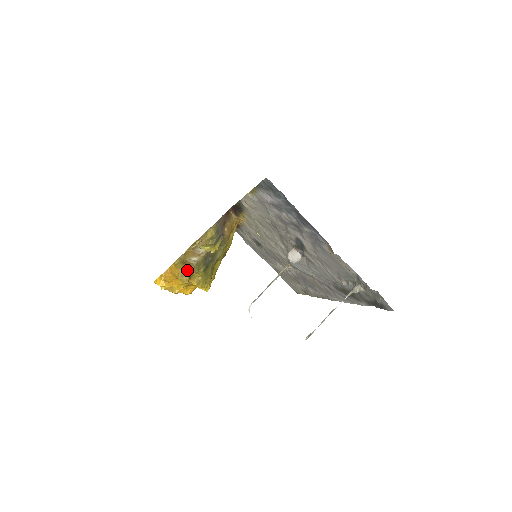
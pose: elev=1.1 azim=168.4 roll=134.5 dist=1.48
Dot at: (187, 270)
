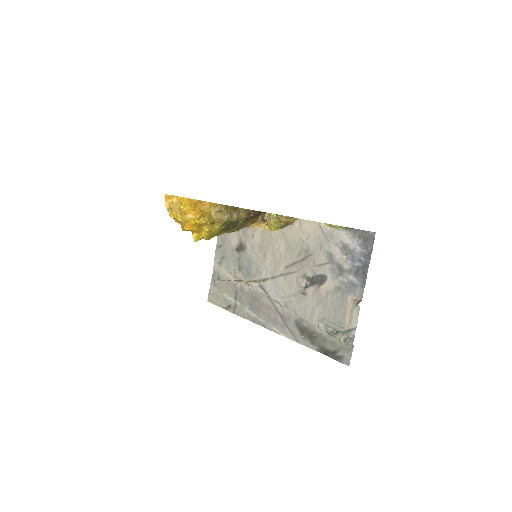
Dot at: (216, 217)
